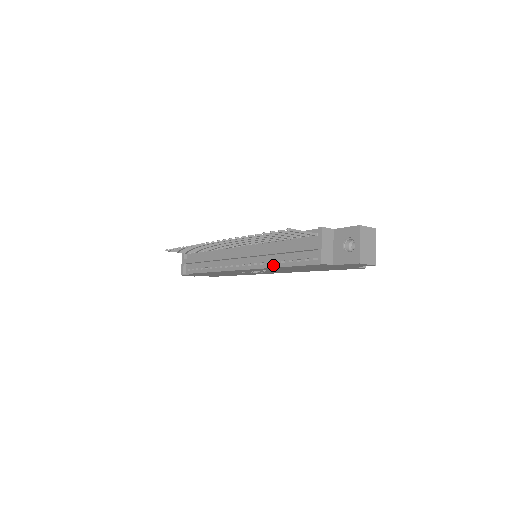
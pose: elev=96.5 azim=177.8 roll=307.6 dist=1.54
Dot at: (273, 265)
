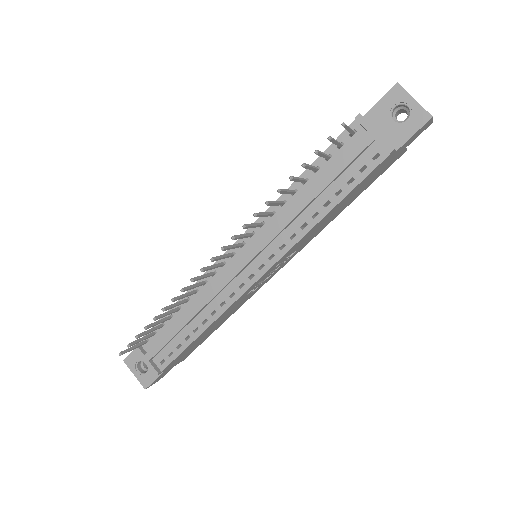
Dot at: (314, 222)
